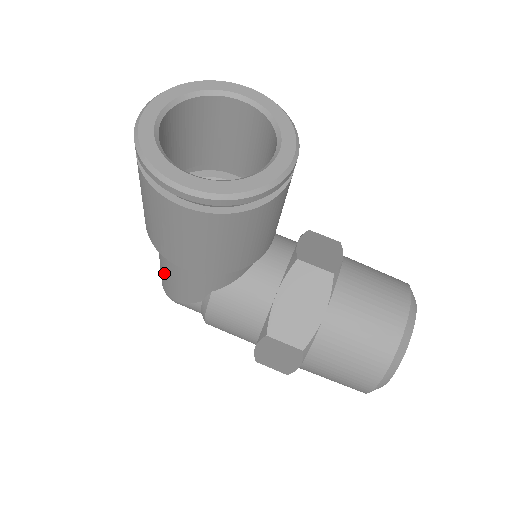
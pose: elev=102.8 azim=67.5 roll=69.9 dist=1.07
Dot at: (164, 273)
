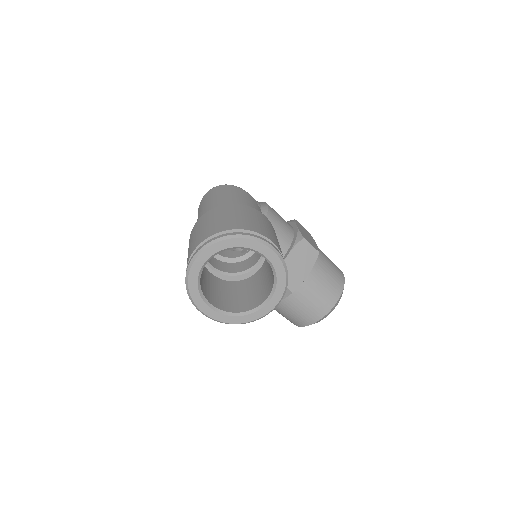
Dot at: occluded
